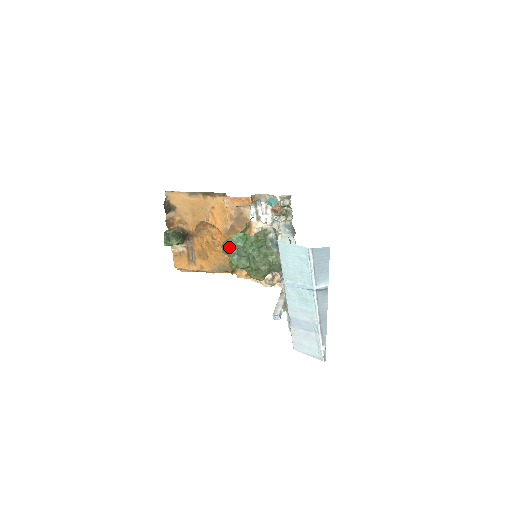
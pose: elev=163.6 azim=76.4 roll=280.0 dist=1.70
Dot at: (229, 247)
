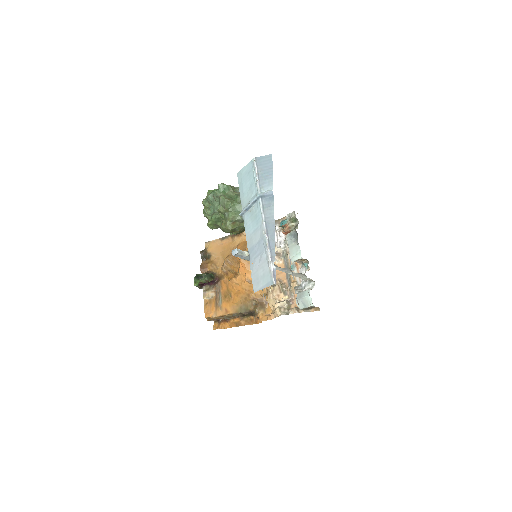
Dot at: (207, 205)
